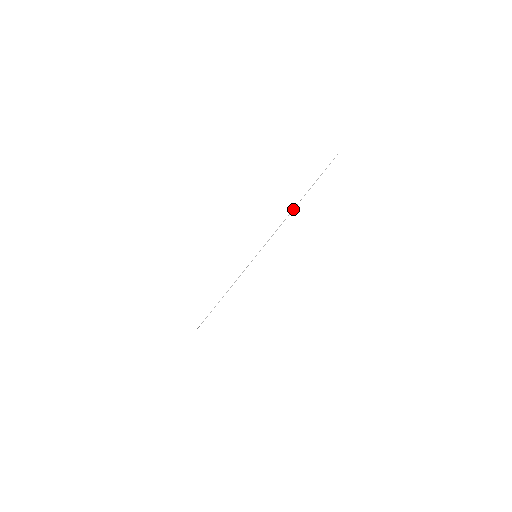
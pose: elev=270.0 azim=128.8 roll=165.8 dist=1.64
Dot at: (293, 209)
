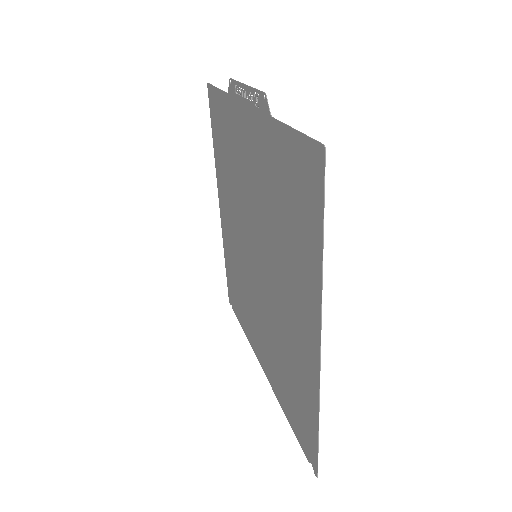
Dot at: (233, 79)
